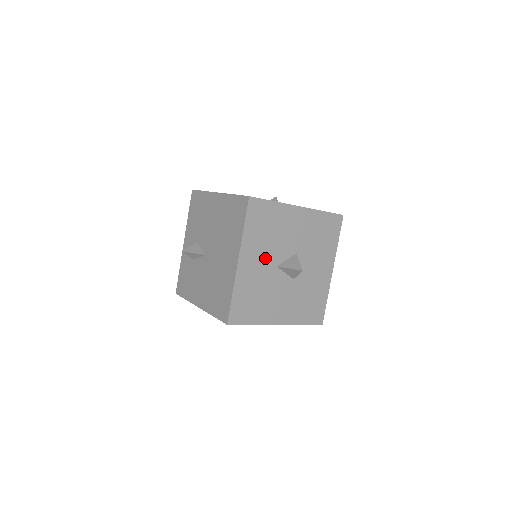
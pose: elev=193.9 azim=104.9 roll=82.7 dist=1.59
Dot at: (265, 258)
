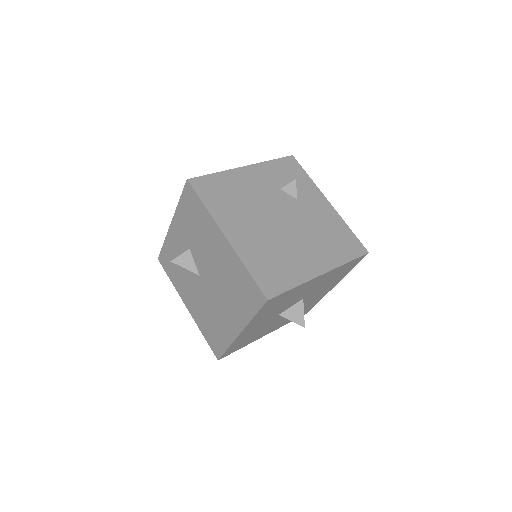
Dot at: (269, 318)
